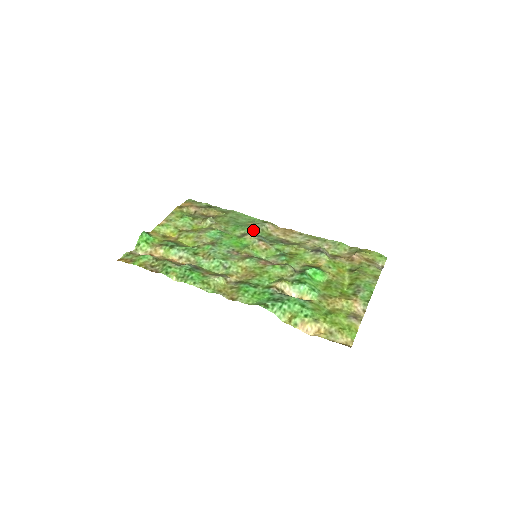
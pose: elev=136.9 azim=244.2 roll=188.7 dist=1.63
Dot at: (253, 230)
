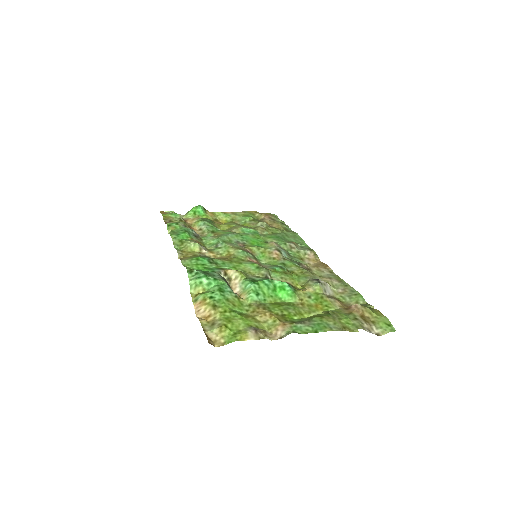
Dot at: (286, 244)
